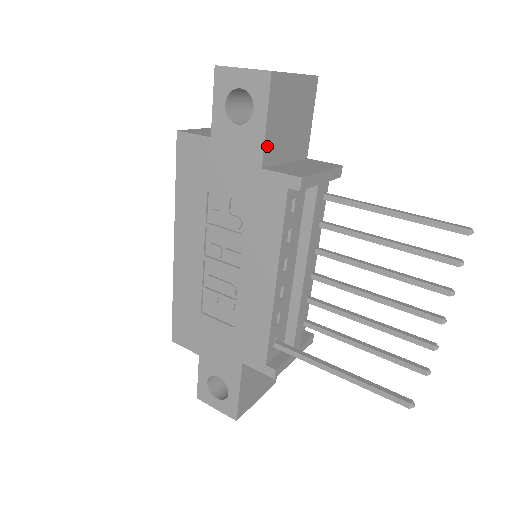
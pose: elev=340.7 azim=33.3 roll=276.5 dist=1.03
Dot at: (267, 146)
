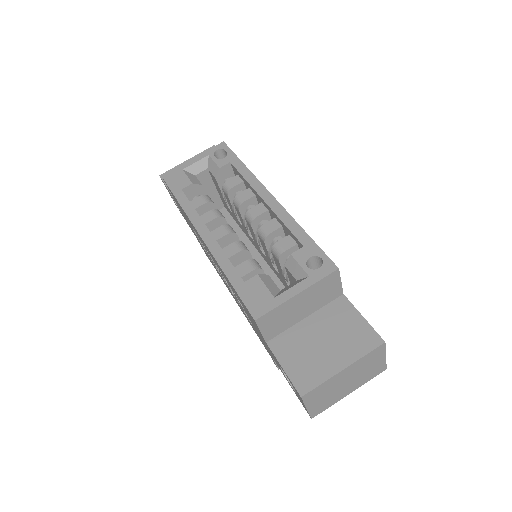
Dot at: occluded
